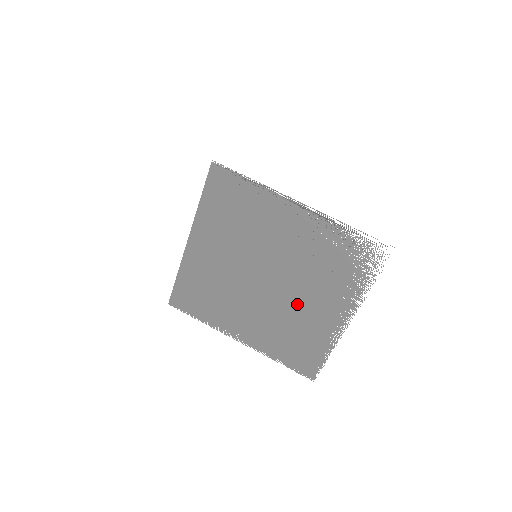
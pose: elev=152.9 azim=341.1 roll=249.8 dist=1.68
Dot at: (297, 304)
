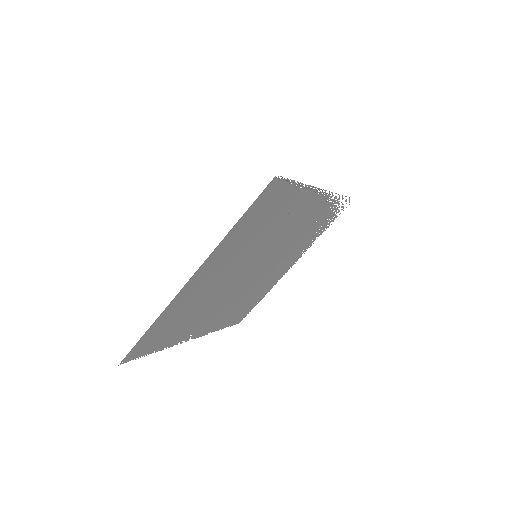
Dot at: (265, 276)
